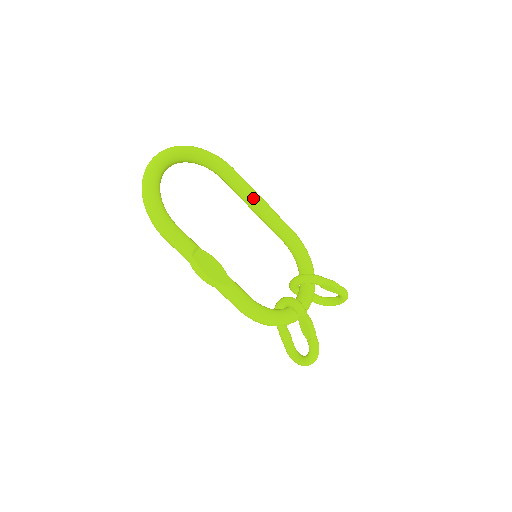
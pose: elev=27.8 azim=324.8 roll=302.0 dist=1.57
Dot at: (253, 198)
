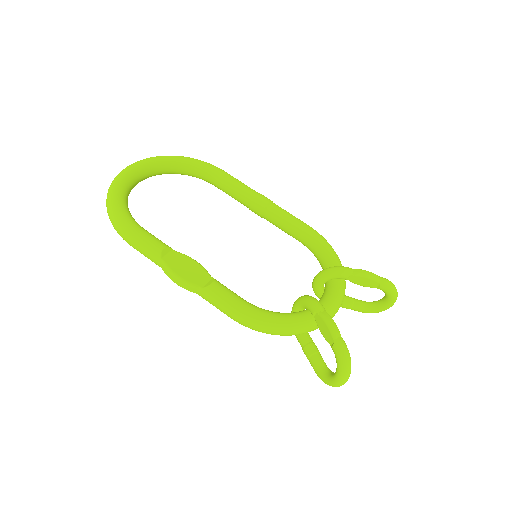
Dot at: (250, 196)
